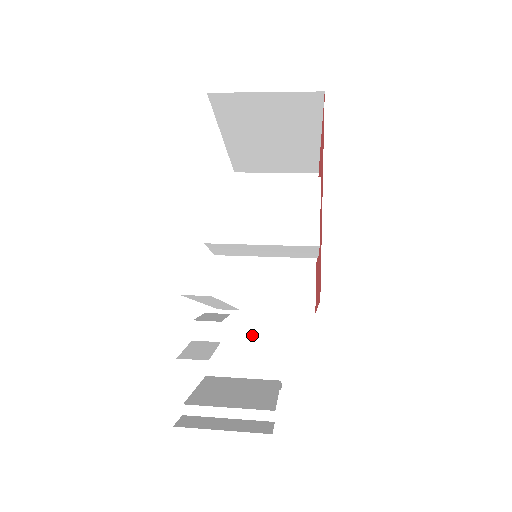
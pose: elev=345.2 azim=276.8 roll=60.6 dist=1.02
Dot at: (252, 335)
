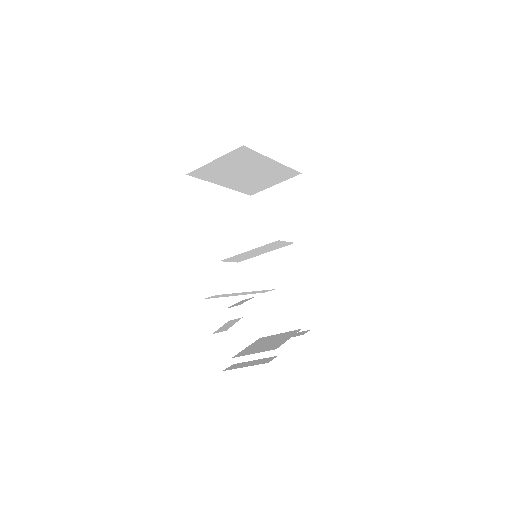
Dot at: (282, 304)
